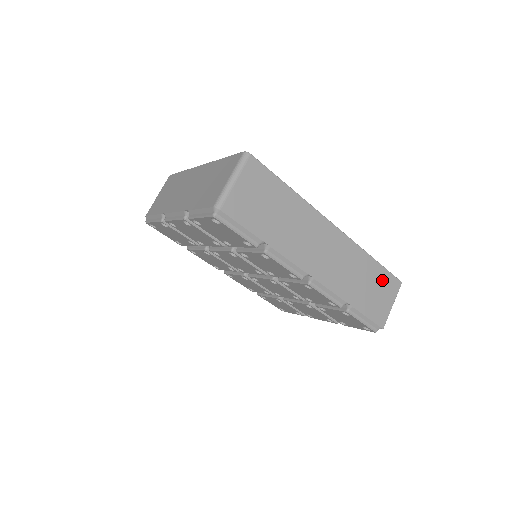
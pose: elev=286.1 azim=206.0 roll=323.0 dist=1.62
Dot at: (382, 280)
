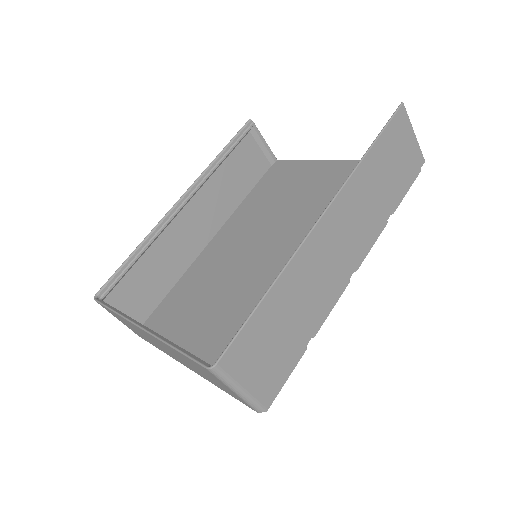
Dot at: (390, 143)
